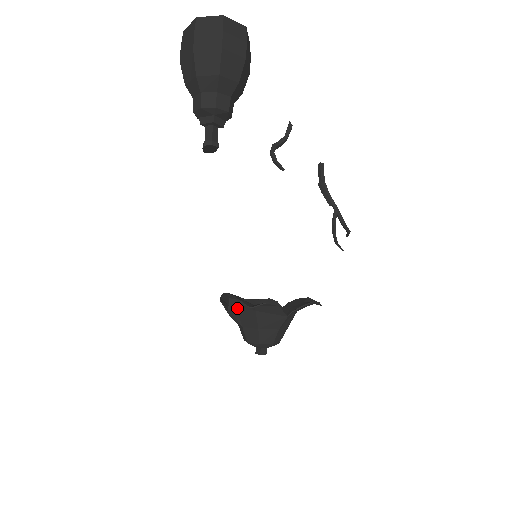
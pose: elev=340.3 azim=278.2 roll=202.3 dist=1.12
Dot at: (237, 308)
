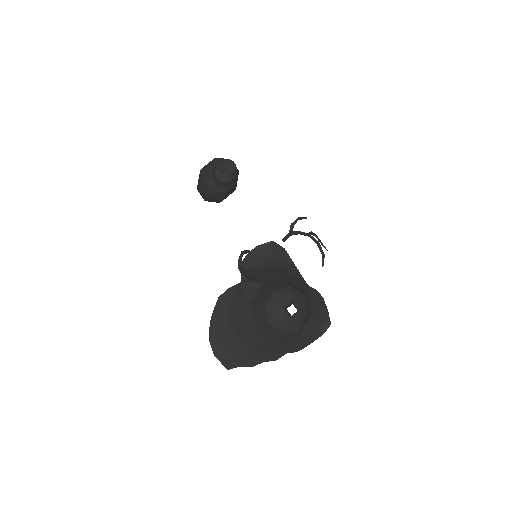
Dot at: (250, 274)
